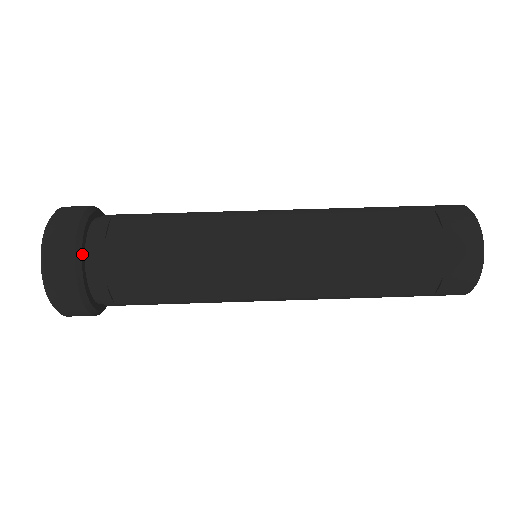
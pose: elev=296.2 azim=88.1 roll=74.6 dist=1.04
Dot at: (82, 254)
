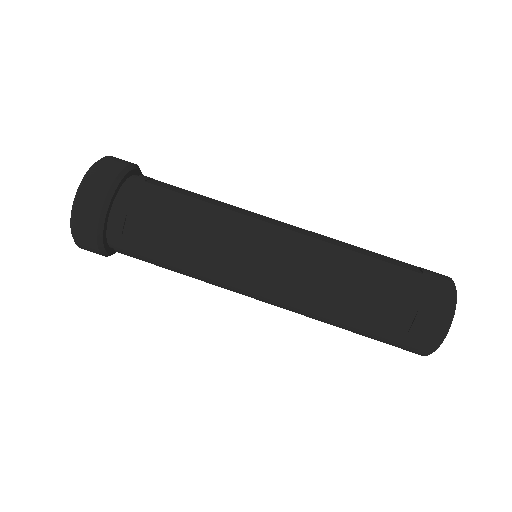
Dot at: (122, 180)
